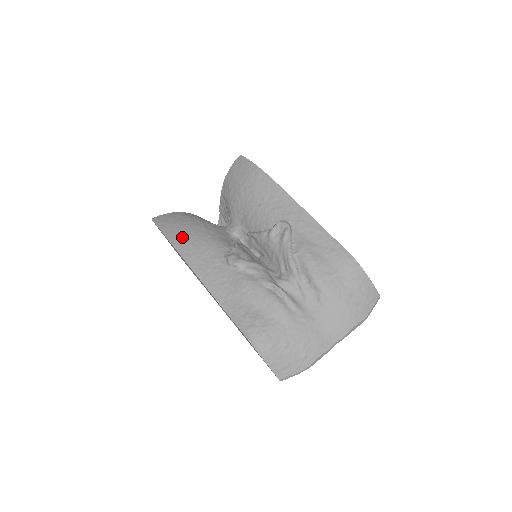
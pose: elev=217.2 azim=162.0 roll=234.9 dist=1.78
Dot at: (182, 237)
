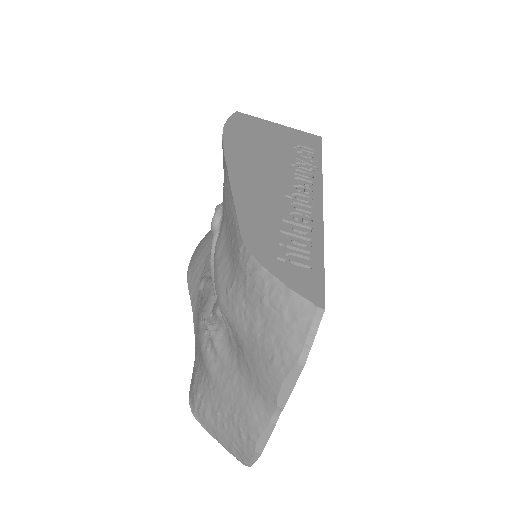
Dot at: (195, 259)
